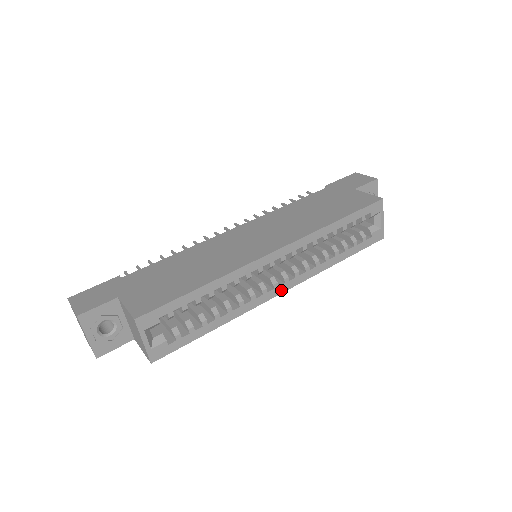
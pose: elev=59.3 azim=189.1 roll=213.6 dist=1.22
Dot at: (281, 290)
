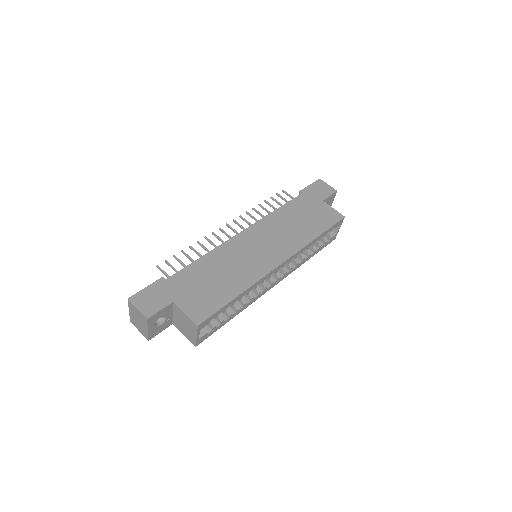
Dot at: (274, 285)
